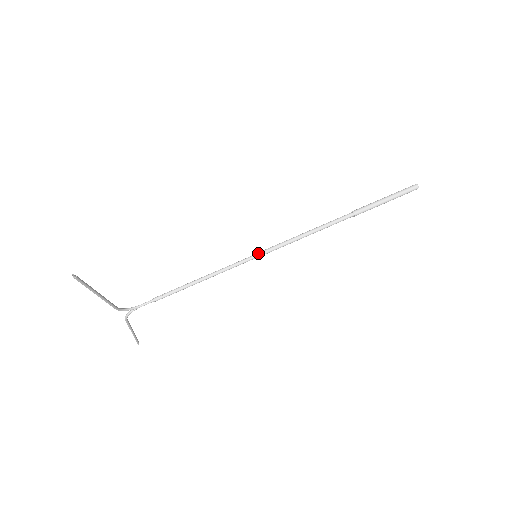
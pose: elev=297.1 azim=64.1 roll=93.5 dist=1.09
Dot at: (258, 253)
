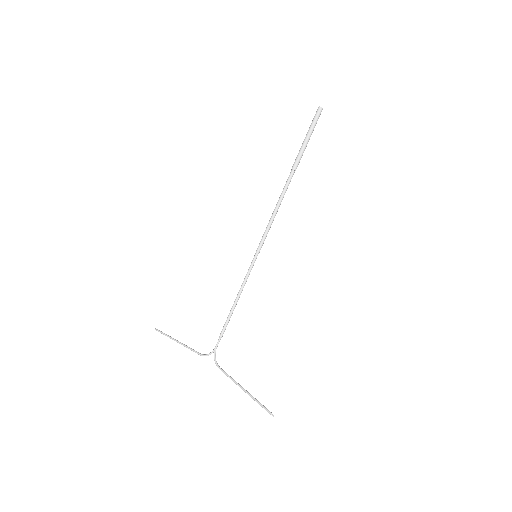
Dot at: (257, 254)
